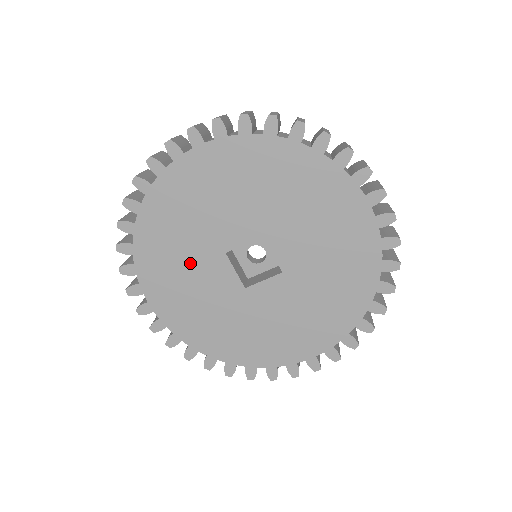
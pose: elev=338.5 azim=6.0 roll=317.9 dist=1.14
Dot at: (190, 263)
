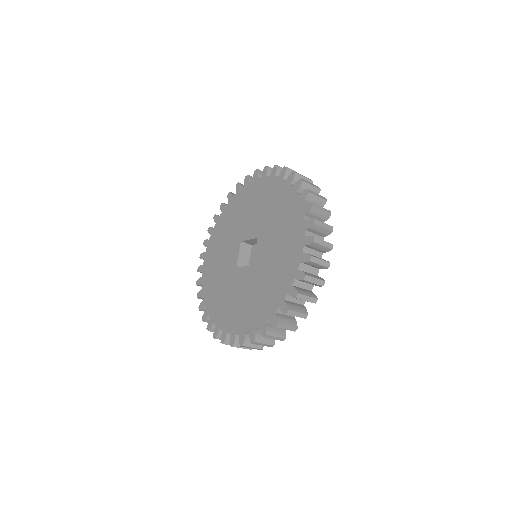
Dot at: (230, 292)
